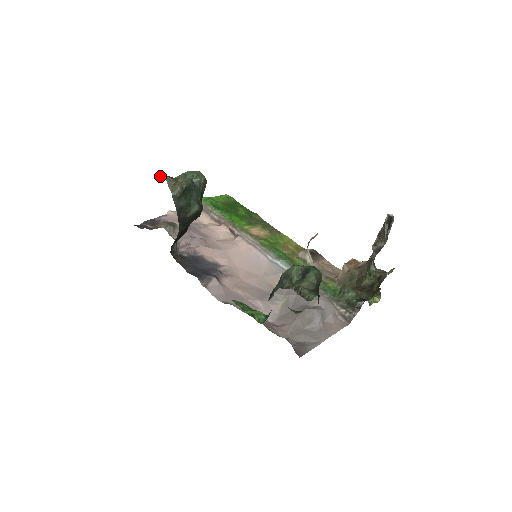
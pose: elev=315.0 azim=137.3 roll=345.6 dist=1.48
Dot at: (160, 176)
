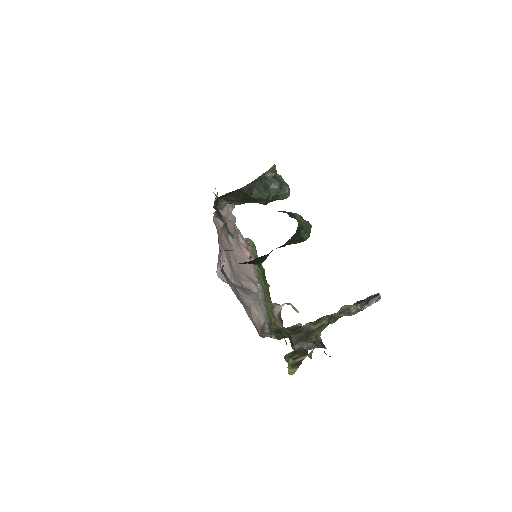
Dot at: occluded
